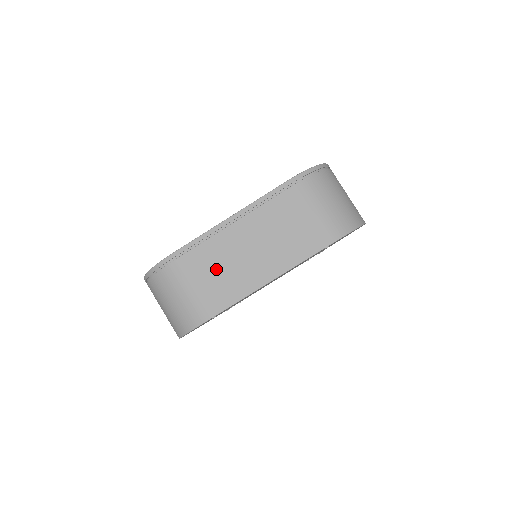
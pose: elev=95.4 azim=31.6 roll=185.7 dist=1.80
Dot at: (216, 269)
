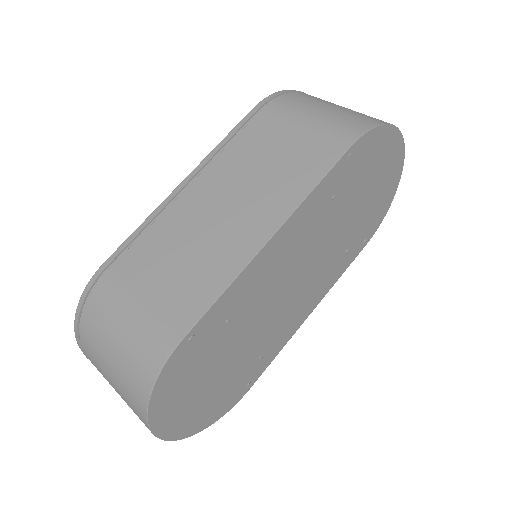
Dot at: (176, 255)
